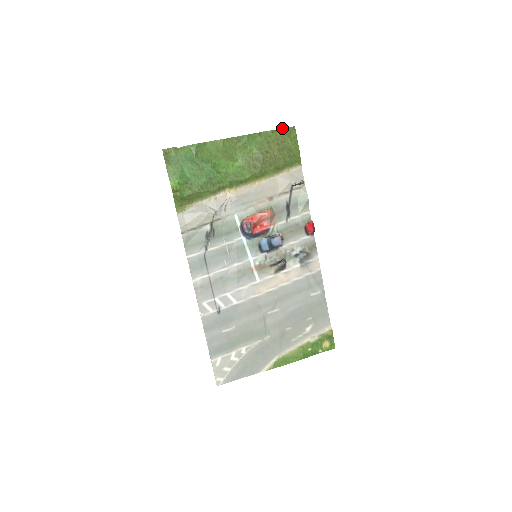
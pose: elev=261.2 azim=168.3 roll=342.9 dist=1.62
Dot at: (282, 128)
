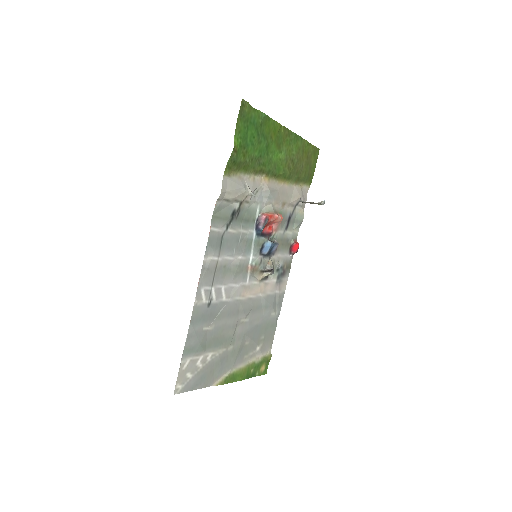
Dot at: occluded
